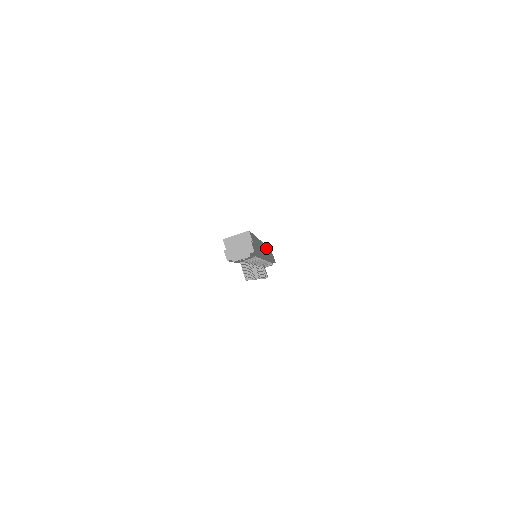
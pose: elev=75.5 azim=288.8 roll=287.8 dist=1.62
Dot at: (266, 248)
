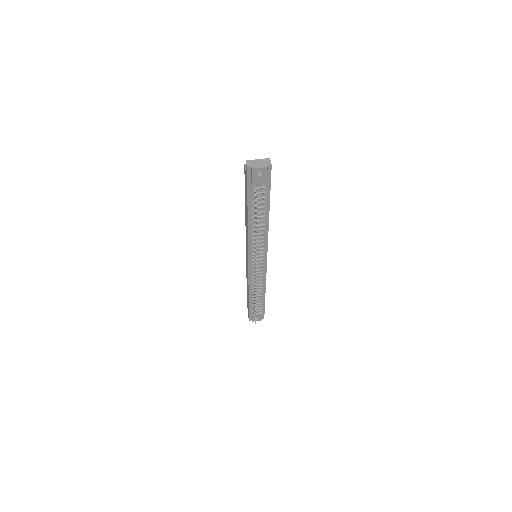
Dot at: occluded
